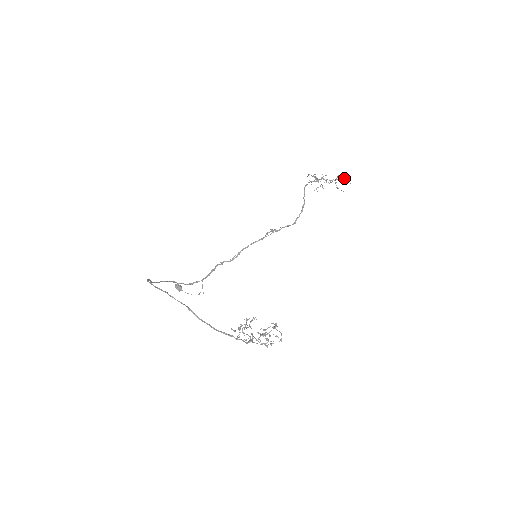
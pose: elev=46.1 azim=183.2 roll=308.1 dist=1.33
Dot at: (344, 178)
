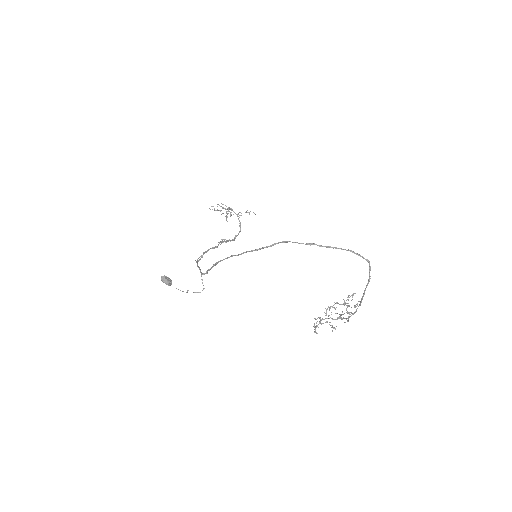
Dot at: (254, 213)
